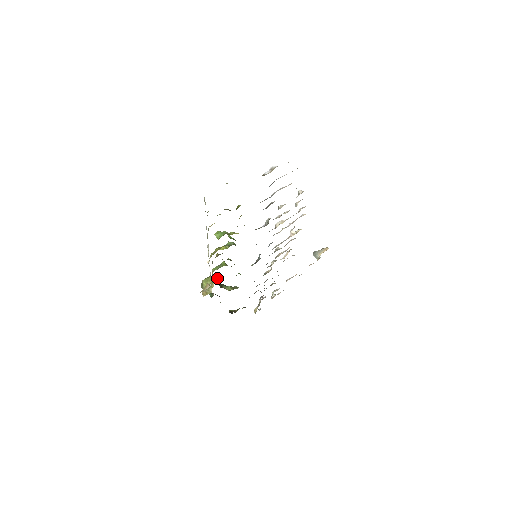
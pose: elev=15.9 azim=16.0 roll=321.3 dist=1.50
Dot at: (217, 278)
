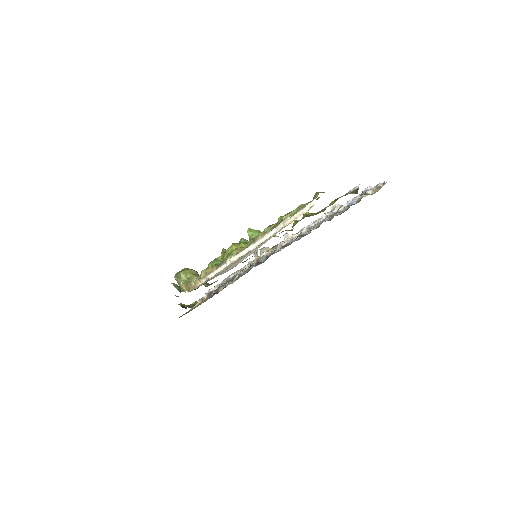
Dot at: (196, 271)
